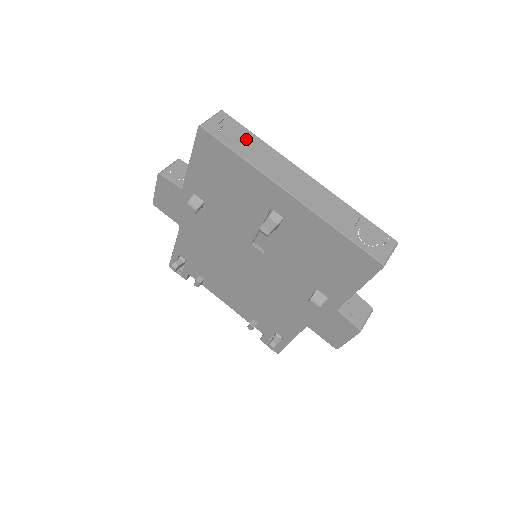
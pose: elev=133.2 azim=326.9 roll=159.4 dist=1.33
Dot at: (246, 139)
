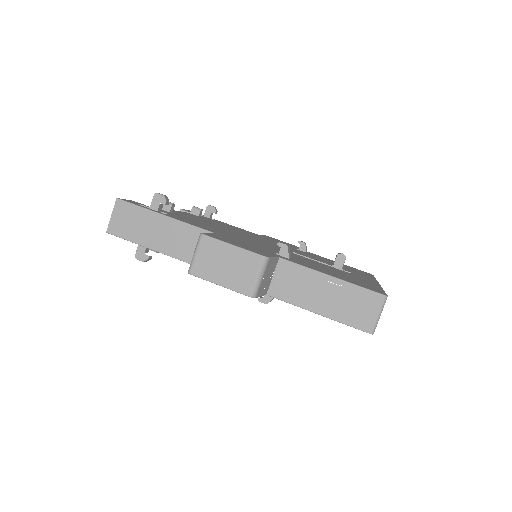
Dot at: occluded
